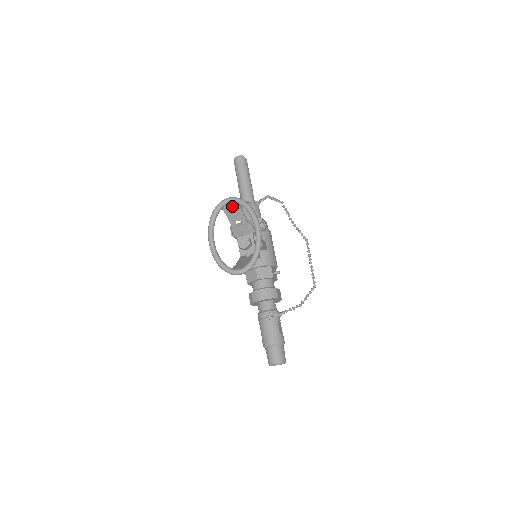
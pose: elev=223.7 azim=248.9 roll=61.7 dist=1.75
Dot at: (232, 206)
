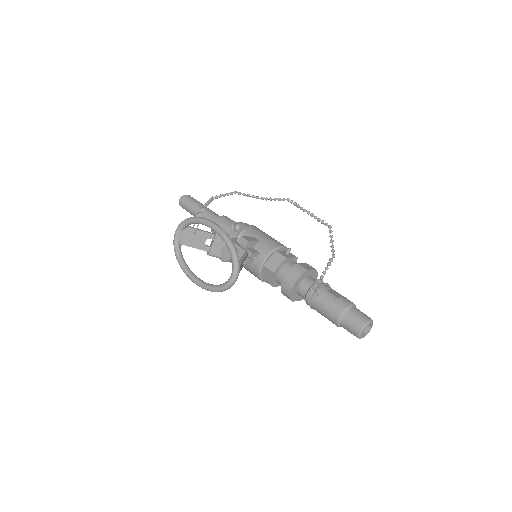
Dot at: (185, 234)
